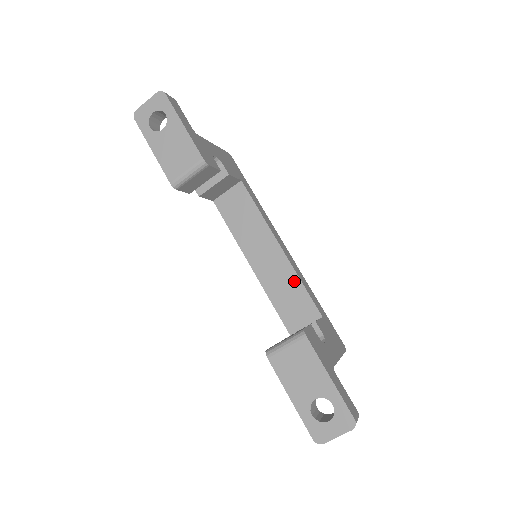
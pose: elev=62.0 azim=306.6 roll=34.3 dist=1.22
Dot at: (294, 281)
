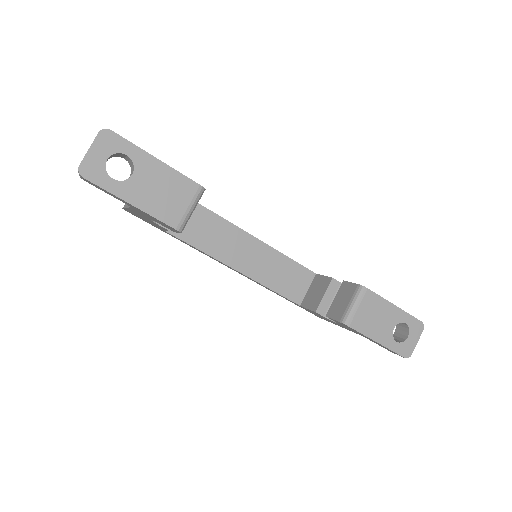
Dot at: (281, 259)
